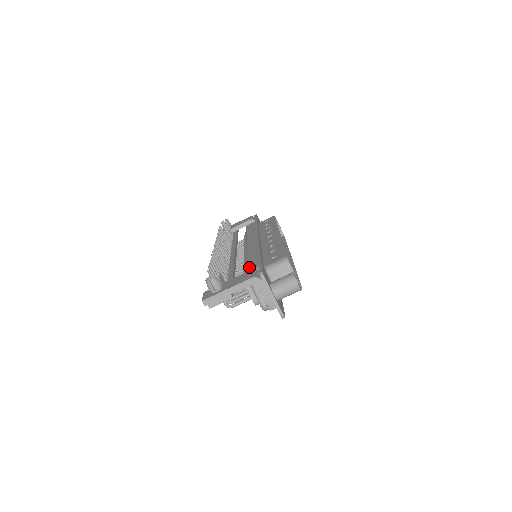
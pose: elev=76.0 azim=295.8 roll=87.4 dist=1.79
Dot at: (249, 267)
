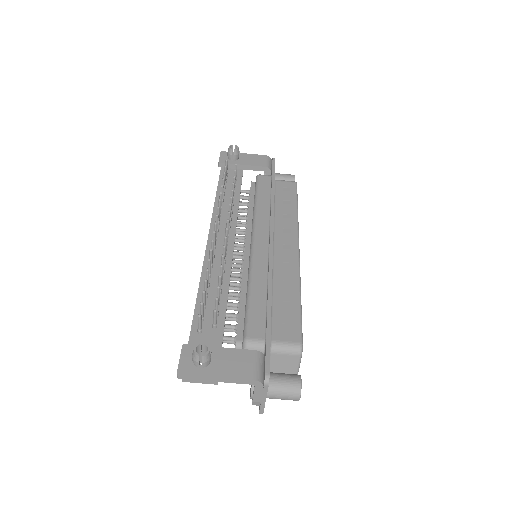
Dot at: (251, 327)
